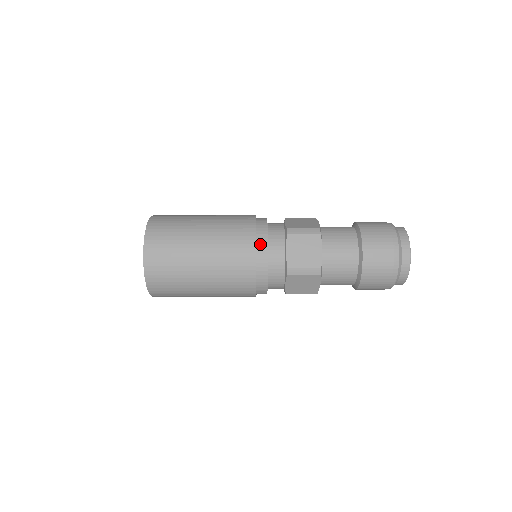
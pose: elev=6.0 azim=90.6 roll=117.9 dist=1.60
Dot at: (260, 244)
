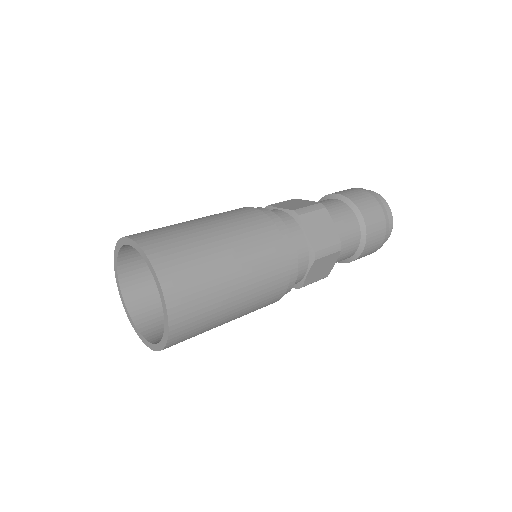
Dot at: (282, 233)
